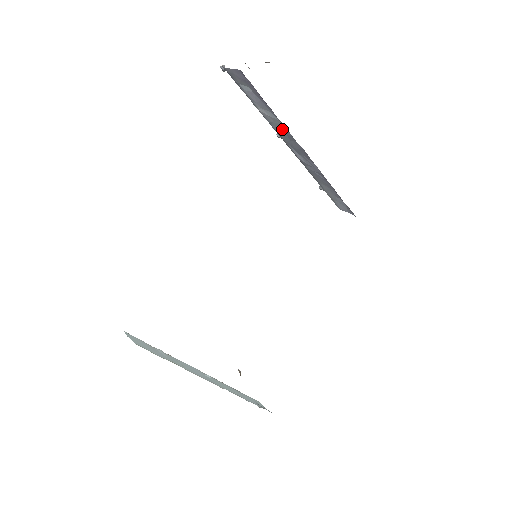
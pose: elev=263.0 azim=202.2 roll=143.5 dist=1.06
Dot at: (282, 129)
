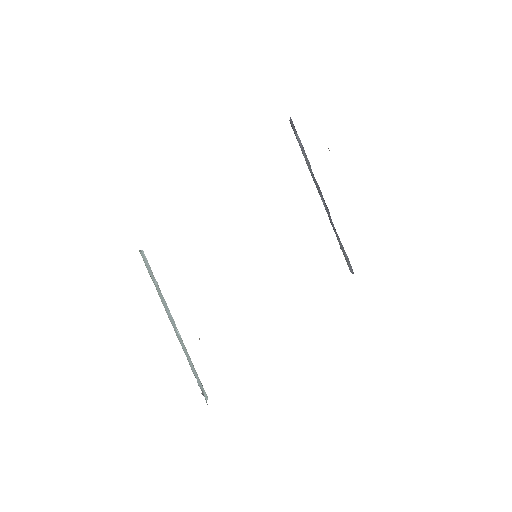
Dot at: occluded
